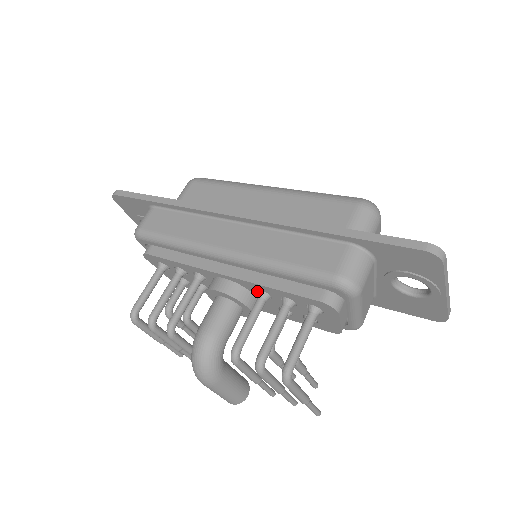
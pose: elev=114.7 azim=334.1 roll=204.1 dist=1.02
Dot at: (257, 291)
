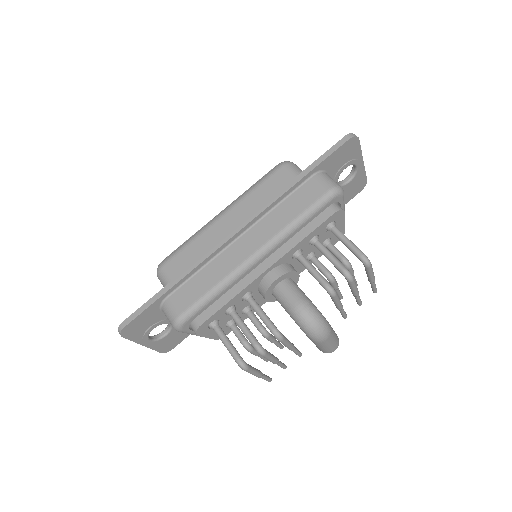
Dot at: (291, 258)
